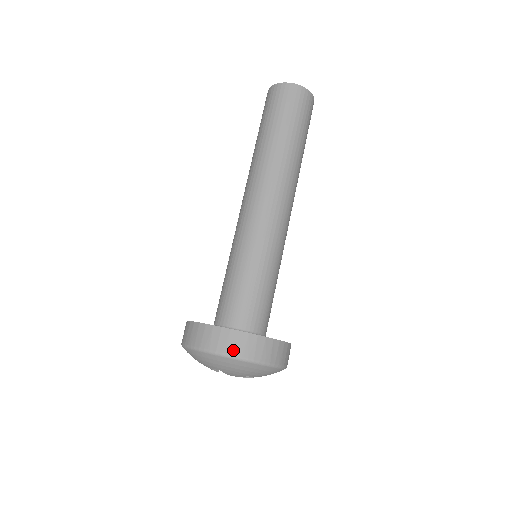
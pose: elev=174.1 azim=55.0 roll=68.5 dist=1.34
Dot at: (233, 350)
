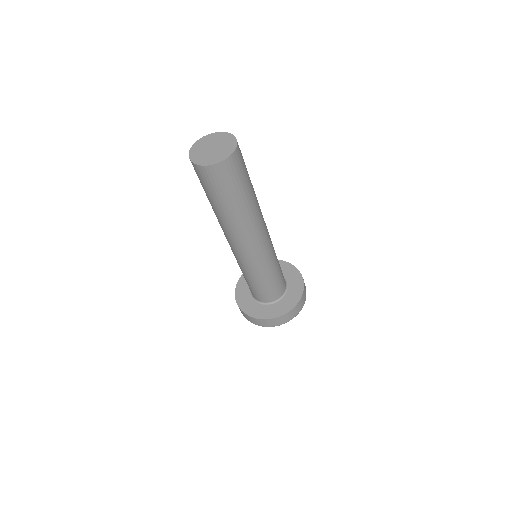
Dot at: (277, 324)
